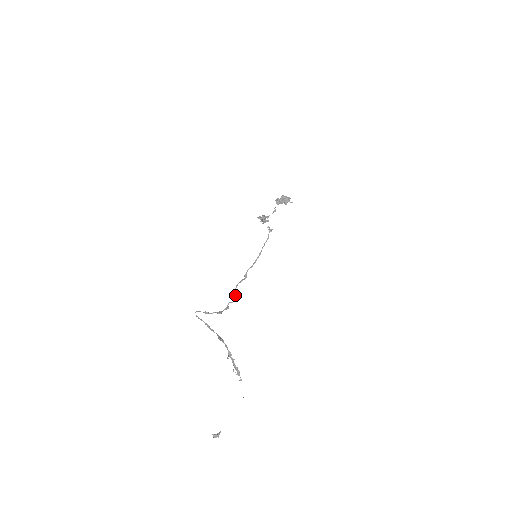
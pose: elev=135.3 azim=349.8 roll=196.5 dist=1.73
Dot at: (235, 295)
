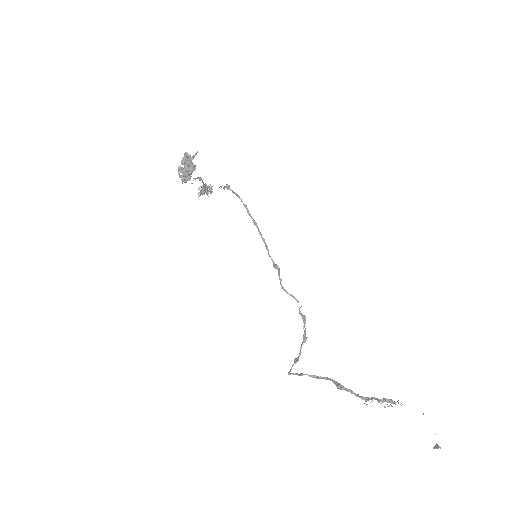
Dot at: (294, 298)
